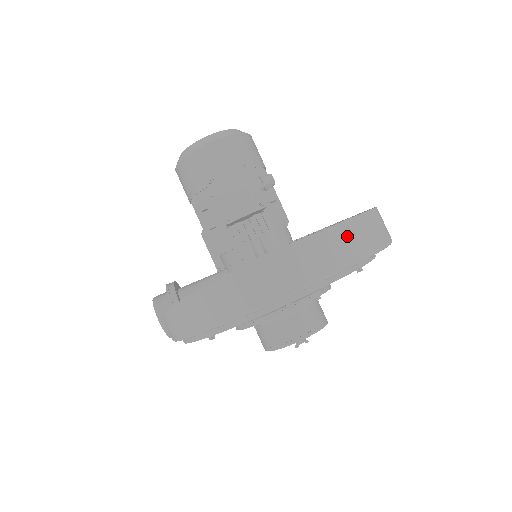
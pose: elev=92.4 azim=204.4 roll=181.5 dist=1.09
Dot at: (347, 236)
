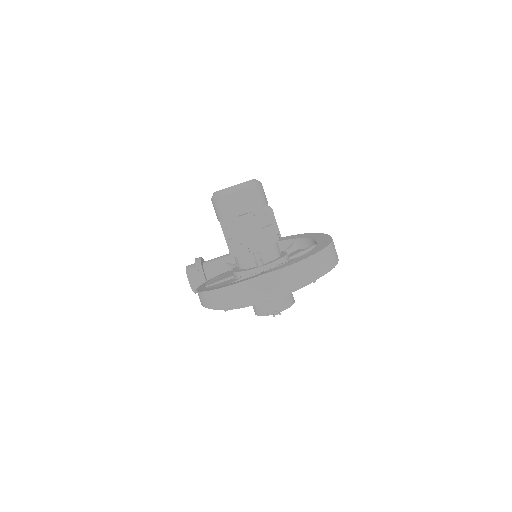
Dot at: (308, 267)
